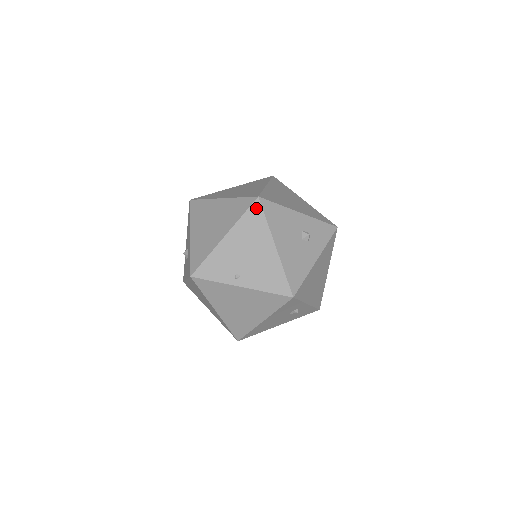
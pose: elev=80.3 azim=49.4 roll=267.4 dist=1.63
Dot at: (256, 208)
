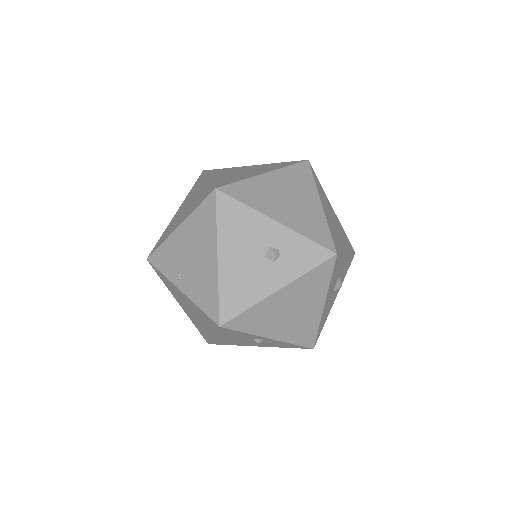
Dot at: (210, 202)
